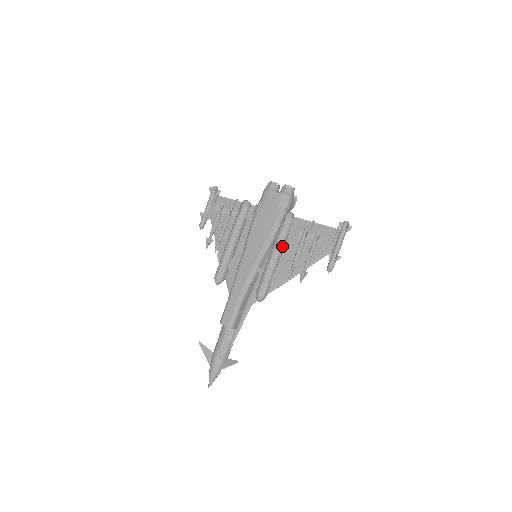
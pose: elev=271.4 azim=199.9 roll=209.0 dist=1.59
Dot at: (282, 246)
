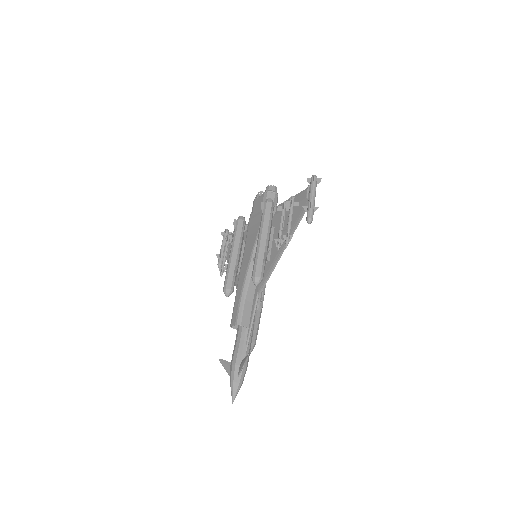
Dot at: (266, 227)
